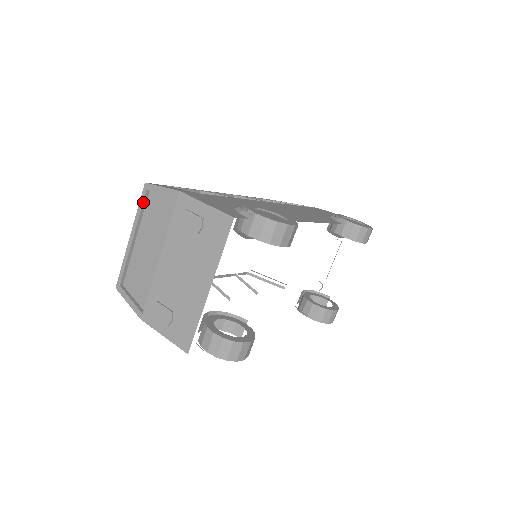
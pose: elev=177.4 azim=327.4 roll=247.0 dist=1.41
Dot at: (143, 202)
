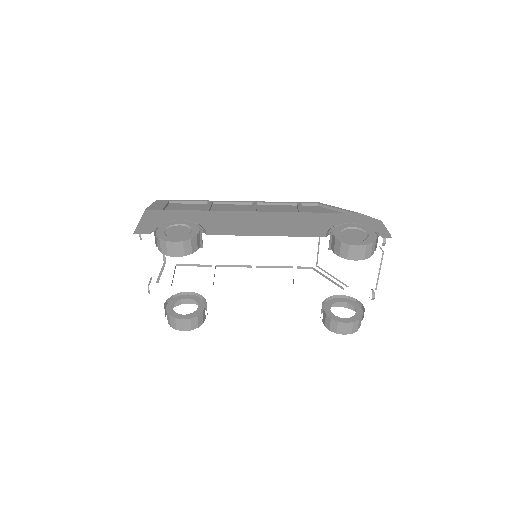
Dot at: occluded
